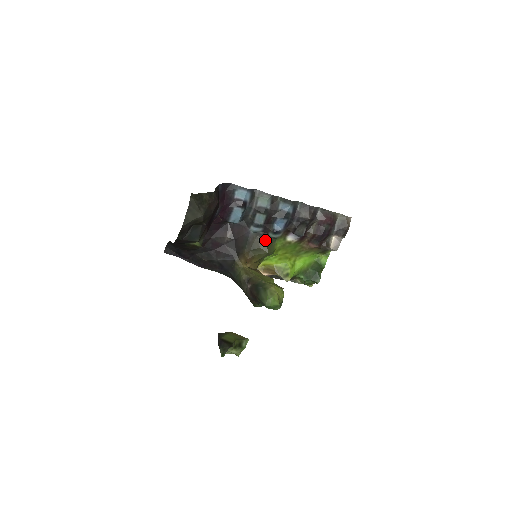
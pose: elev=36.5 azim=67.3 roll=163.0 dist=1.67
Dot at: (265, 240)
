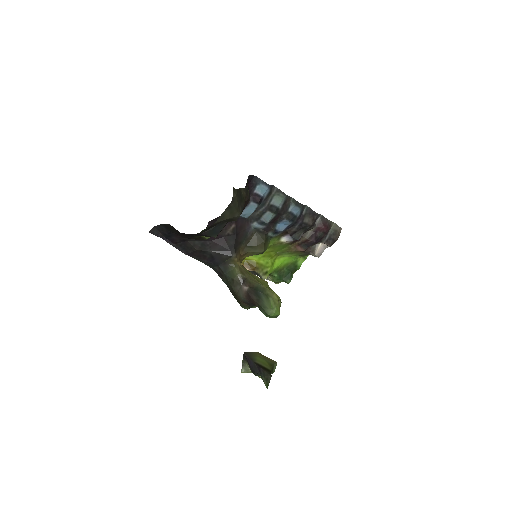
Dot at: (263, 238)
